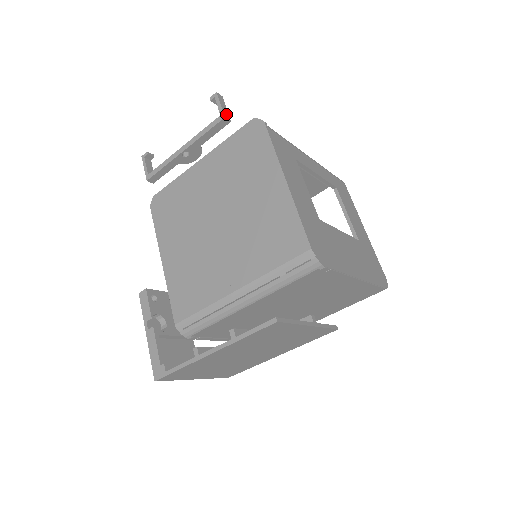
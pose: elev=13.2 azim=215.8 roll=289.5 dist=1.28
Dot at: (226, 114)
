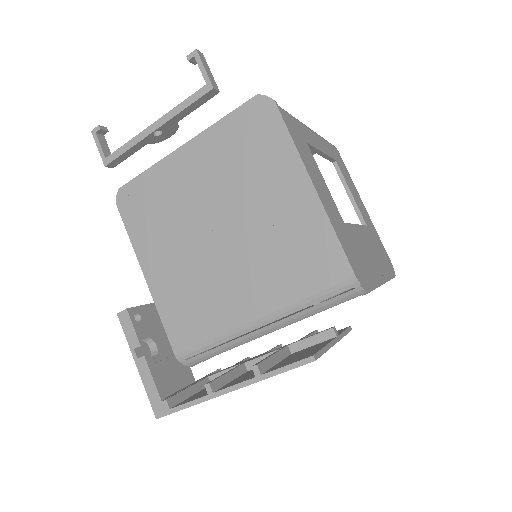
Dot at: (213, 82)
